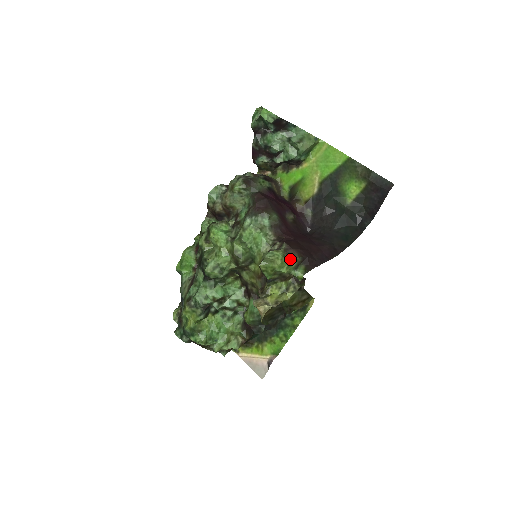
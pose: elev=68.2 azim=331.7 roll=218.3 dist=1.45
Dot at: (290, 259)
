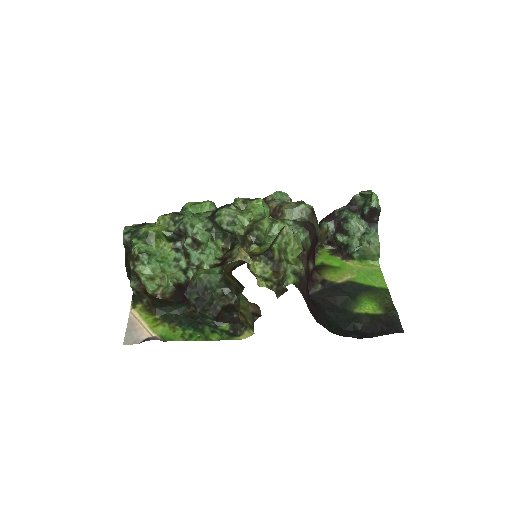
Dot at: (301, 260)
